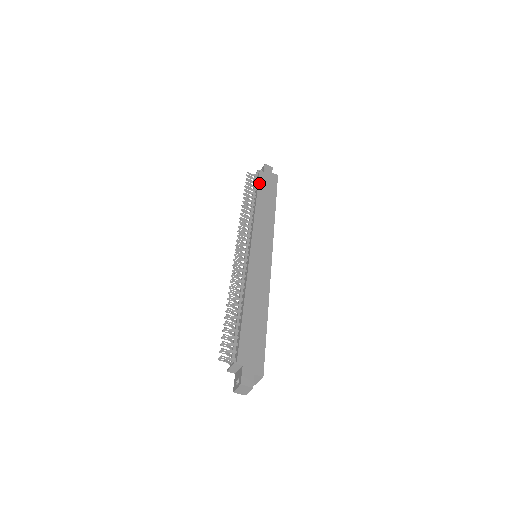
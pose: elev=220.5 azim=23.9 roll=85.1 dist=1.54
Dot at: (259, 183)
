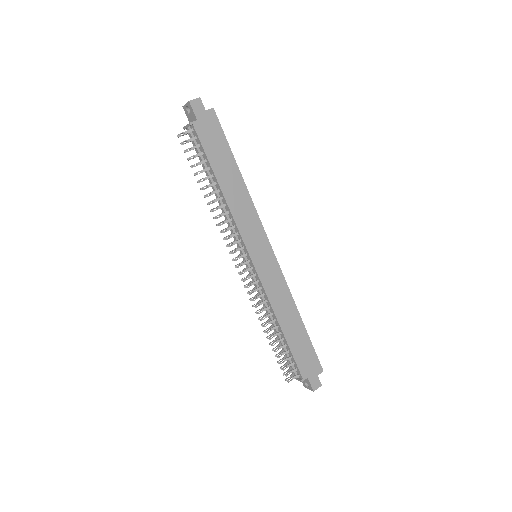
Dot at: (205, 150)
